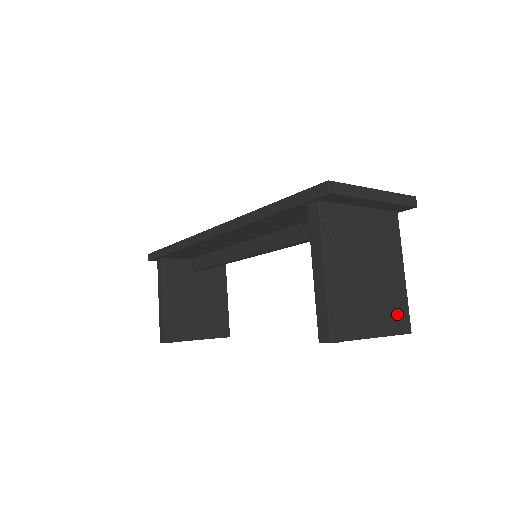
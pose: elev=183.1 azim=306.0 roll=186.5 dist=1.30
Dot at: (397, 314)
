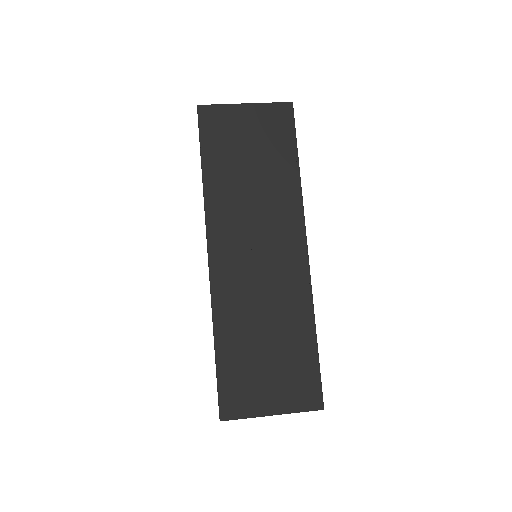
Dot at: occluded
